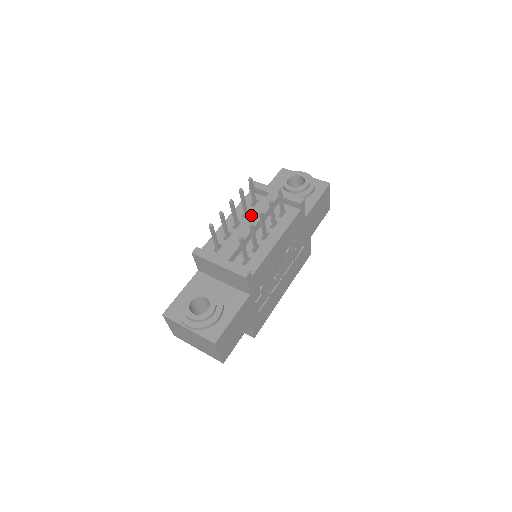
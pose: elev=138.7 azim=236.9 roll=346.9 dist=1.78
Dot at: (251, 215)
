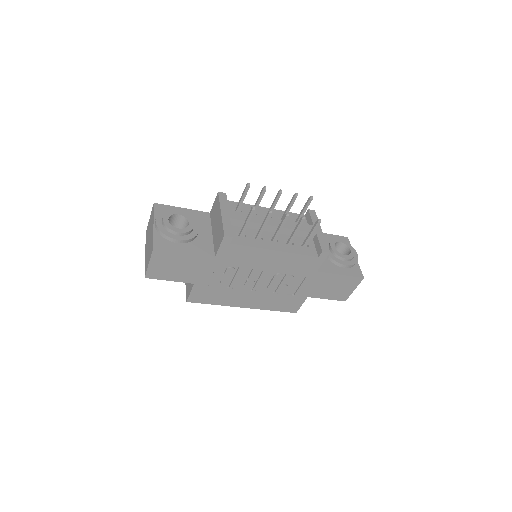
Dot at: occluded
